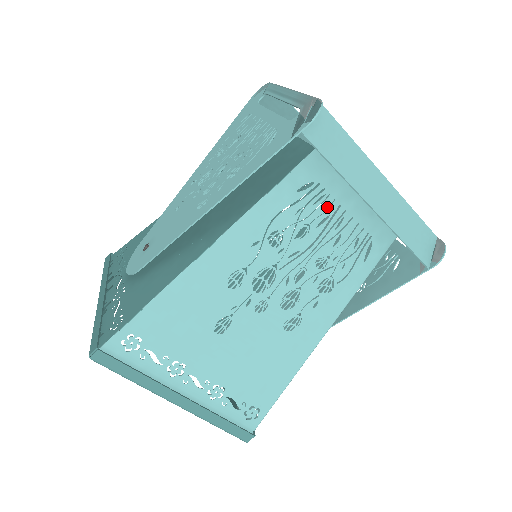
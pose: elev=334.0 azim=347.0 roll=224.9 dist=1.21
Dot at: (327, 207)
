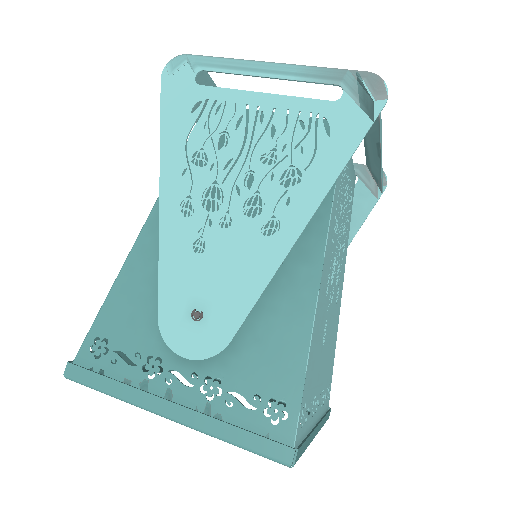
Dot at: (346, 175)
